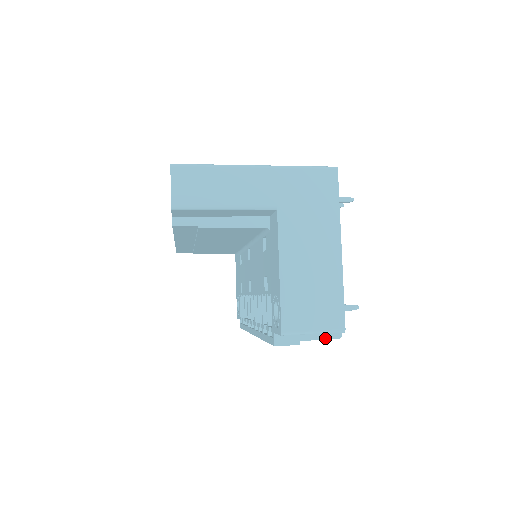
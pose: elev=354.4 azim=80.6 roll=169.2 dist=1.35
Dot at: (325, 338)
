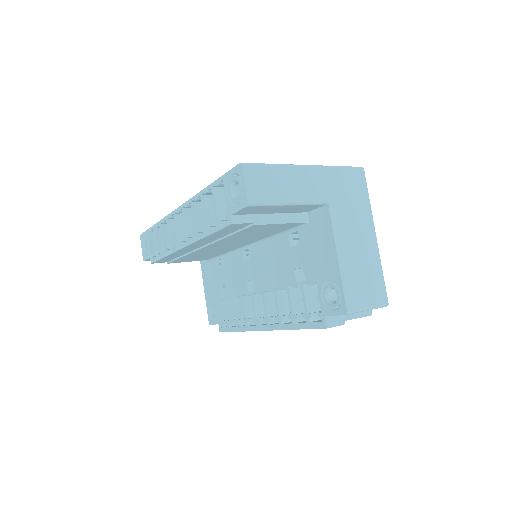
Dot at: (361, 316)
